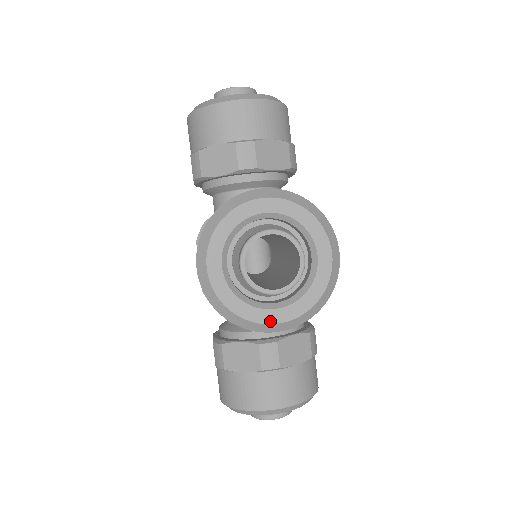
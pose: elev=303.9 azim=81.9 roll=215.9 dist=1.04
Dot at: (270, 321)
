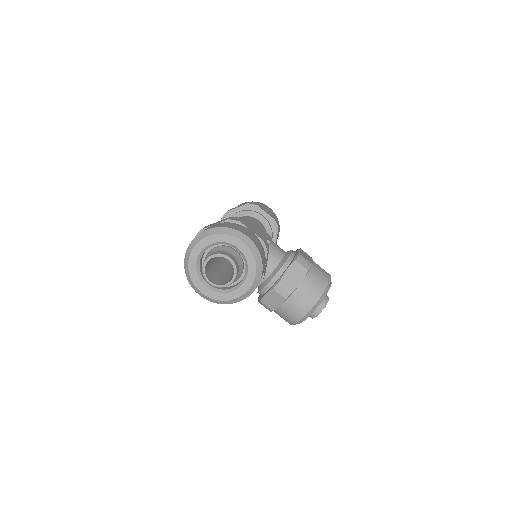
Dot at: occluded
